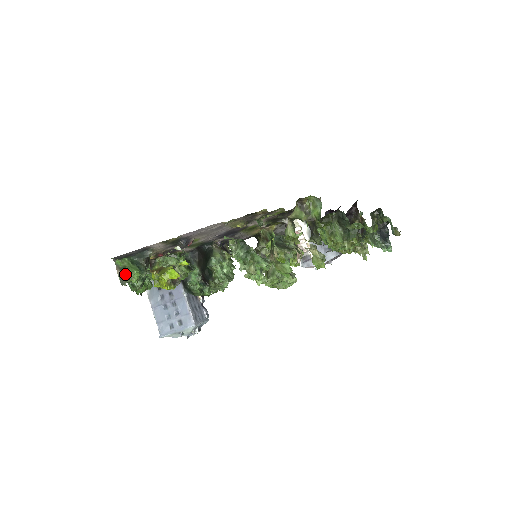
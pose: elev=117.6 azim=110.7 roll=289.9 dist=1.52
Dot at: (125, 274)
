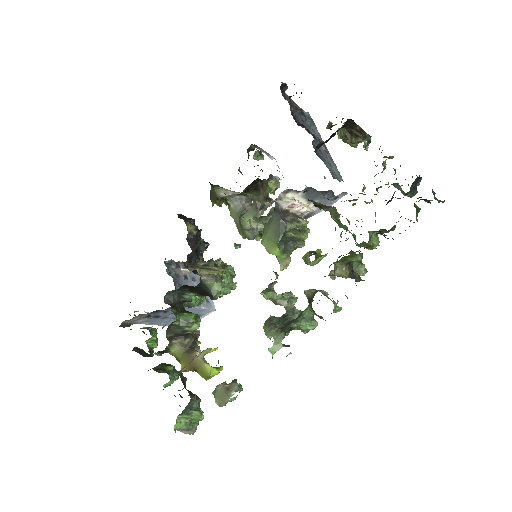
Dot at: (194, 428)
